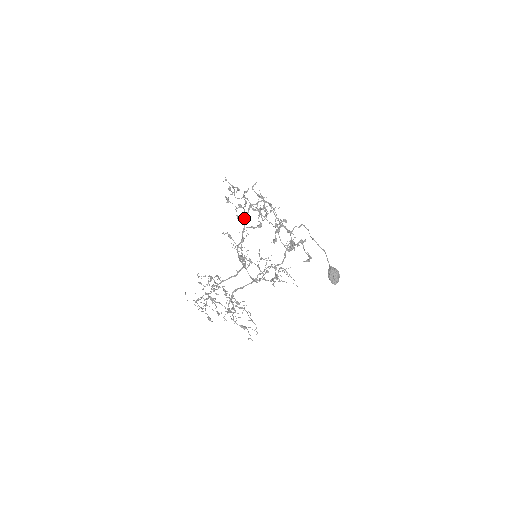
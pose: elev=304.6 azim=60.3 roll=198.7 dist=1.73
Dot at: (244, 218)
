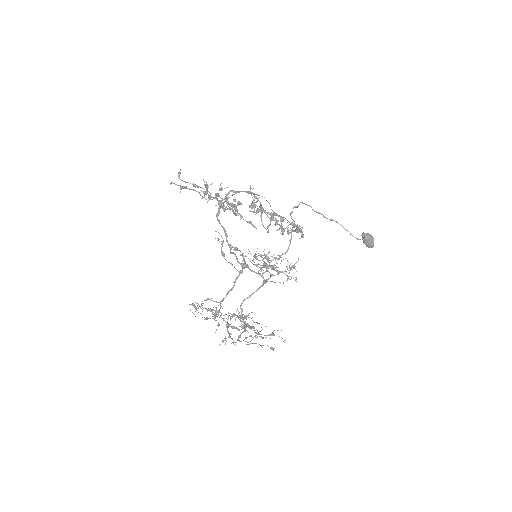
Dot at: (218, 220)
